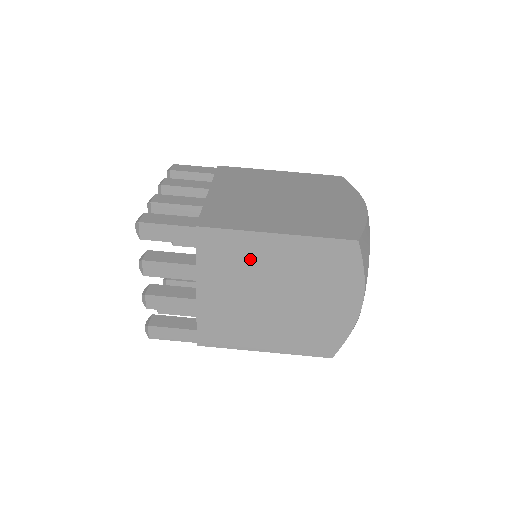
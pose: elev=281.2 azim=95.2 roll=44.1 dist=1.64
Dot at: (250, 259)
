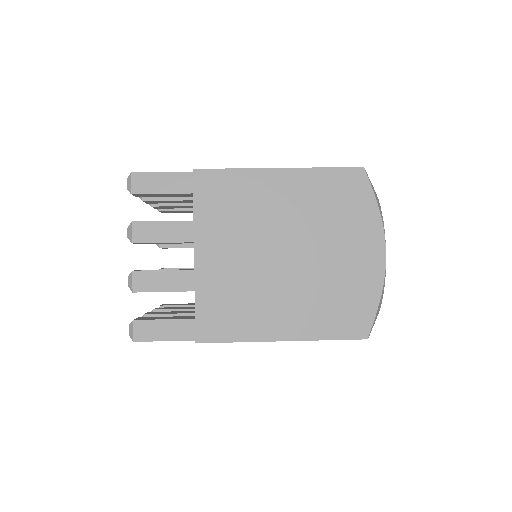
Dot at: (253, 203)
